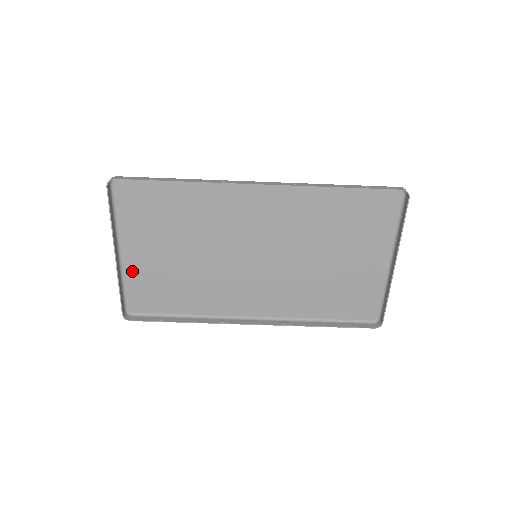
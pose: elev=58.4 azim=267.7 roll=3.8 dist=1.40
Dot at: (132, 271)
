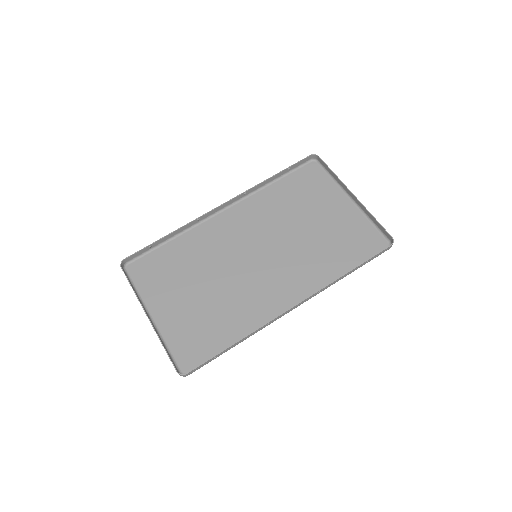
Dot at: (169, 330)
